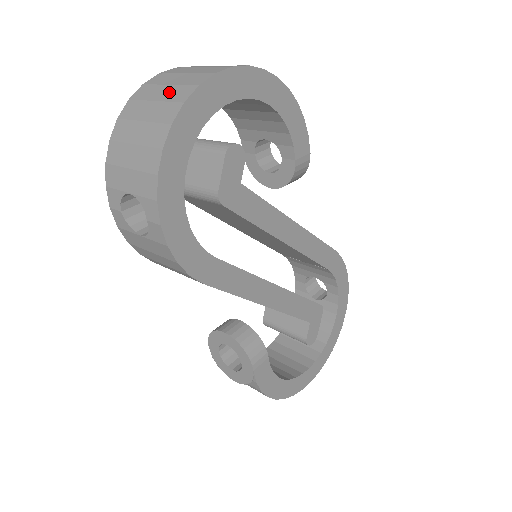
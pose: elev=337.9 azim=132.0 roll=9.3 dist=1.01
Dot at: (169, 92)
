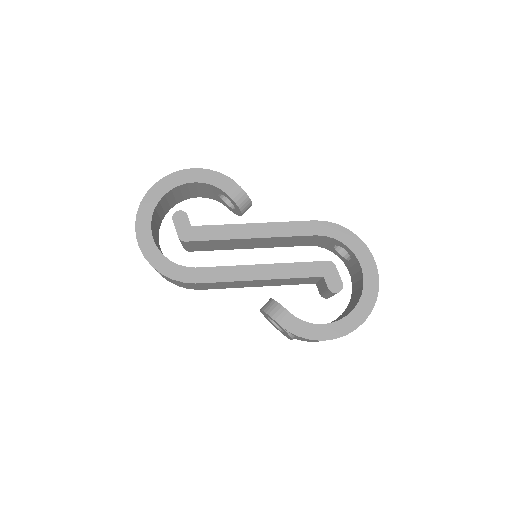
Dot at: occluded
